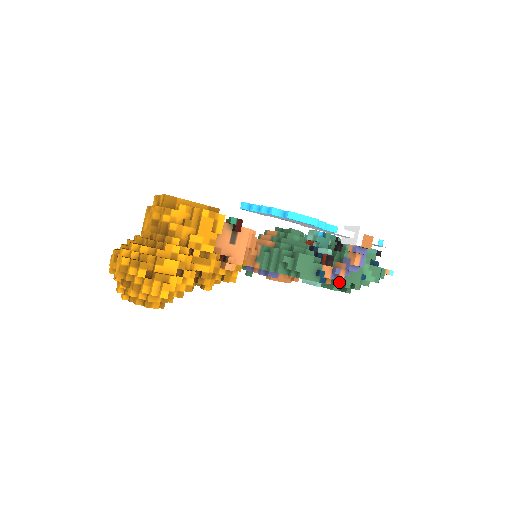
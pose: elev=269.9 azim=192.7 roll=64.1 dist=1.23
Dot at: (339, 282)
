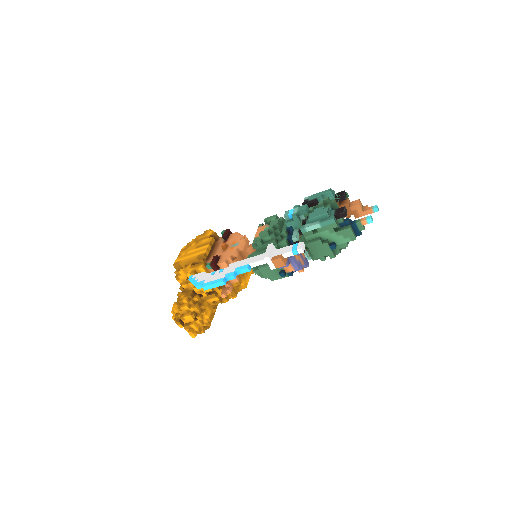
Dot at: occluded
